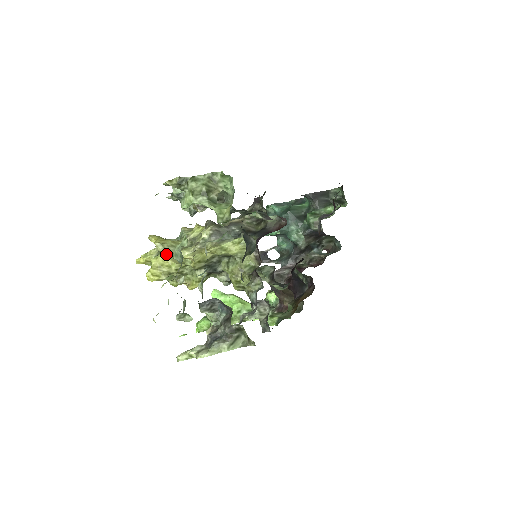
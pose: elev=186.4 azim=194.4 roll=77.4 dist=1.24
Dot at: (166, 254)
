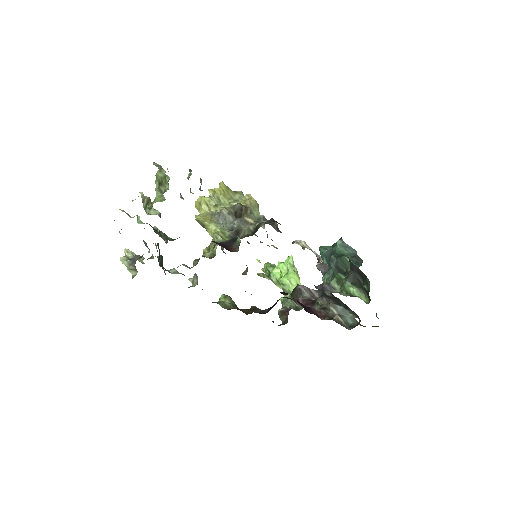
Dot at: (210, 200)
